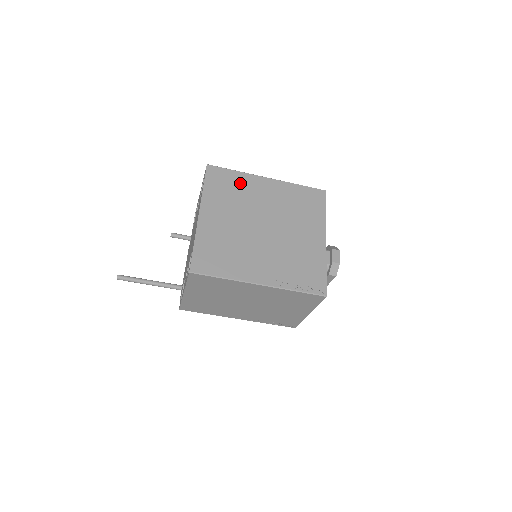
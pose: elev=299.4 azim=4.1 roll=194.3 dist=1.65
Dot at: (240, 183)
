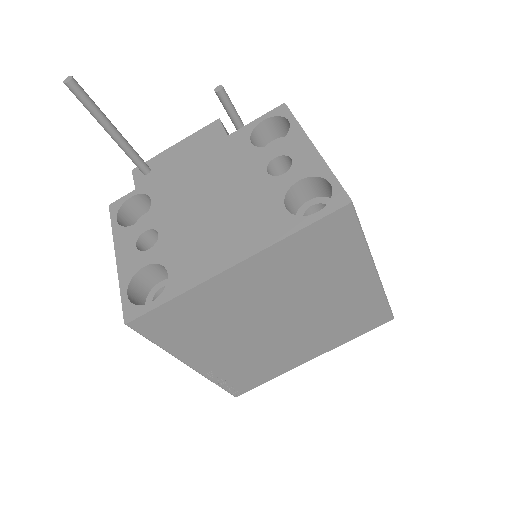
Dot at: (341, 258)
